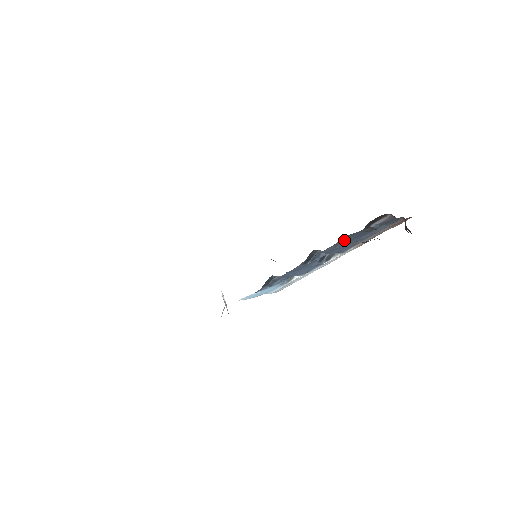
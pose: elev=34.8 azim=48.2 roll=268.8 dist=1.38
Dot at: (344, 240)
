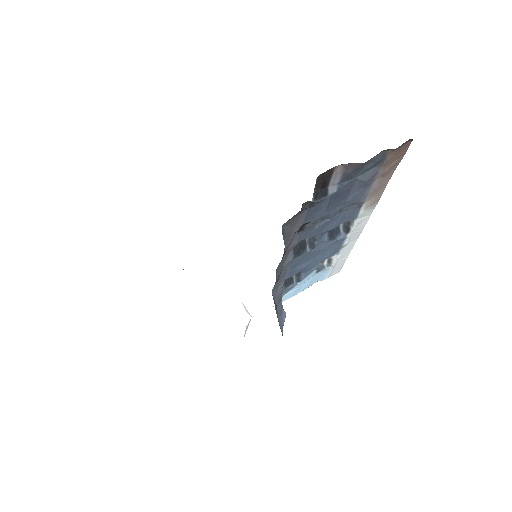
Dot at: (308, 220)
